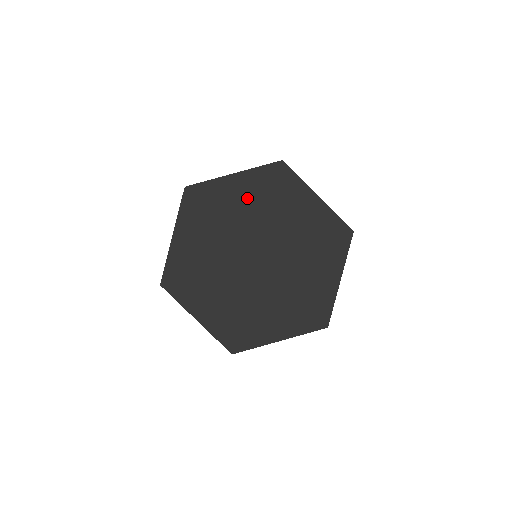
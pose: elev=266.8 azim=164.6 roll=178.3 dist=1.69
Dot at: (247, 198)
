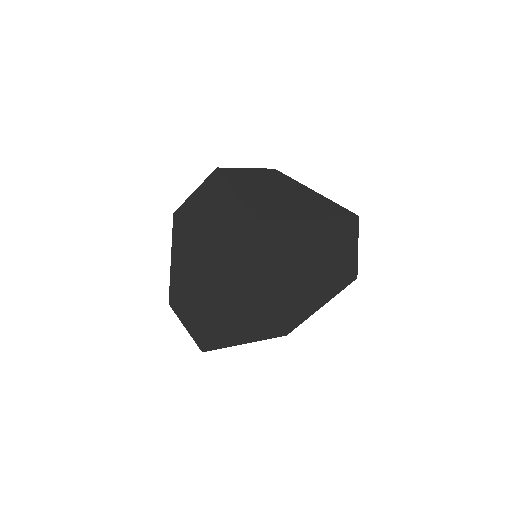
Dot at: (304, 242)
